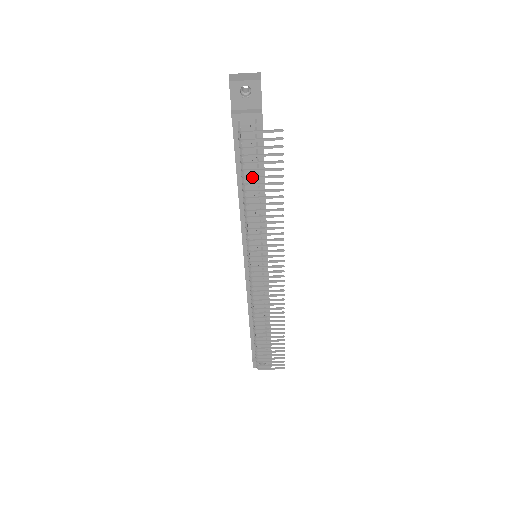
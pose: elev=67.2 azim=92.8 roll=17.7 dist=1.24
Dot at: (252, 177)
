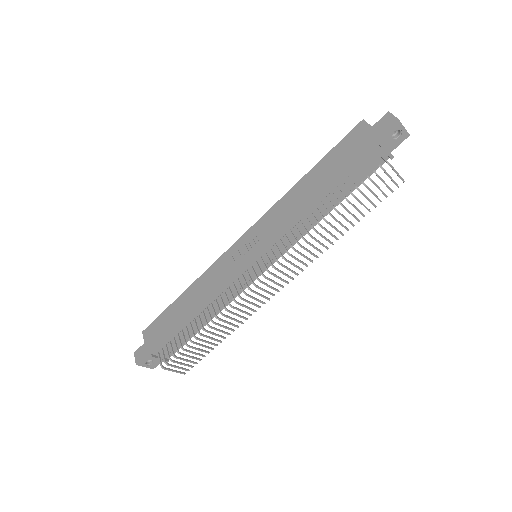
Dot at: occluded
